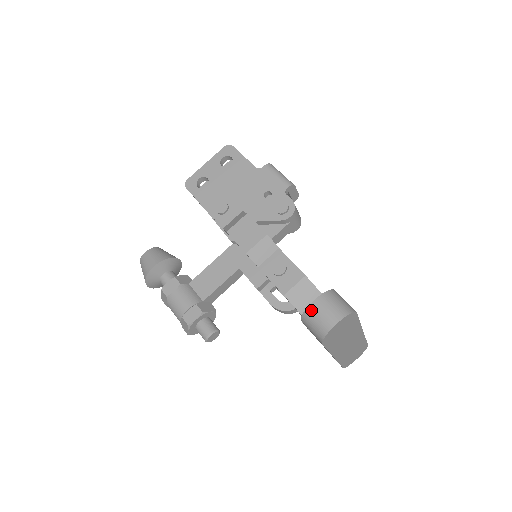
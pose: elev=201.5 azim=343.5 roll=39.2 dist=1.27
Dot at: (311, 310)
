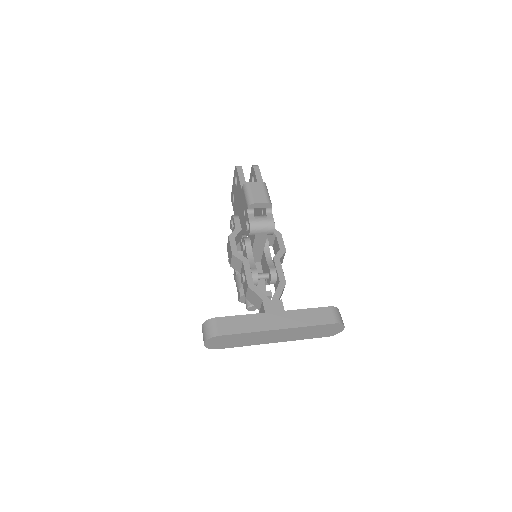
Dot at: occluded
